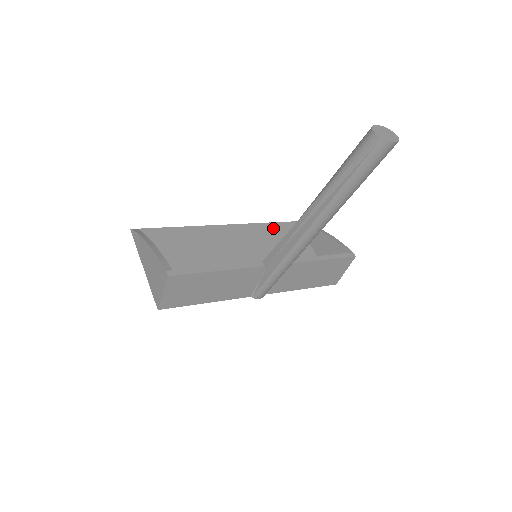
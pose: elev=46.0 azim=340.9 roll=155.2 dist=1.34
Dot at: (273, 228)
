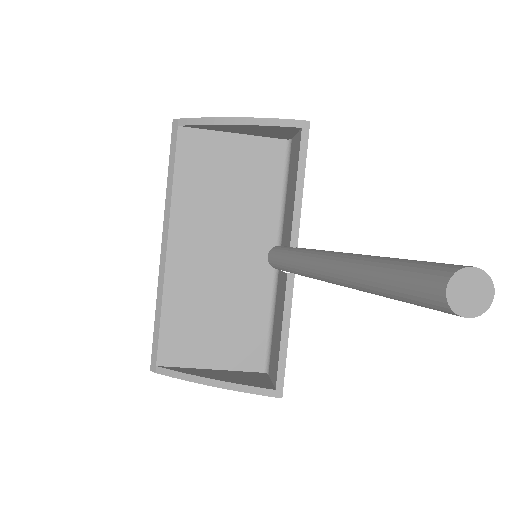
Dot at: (186, 174)
